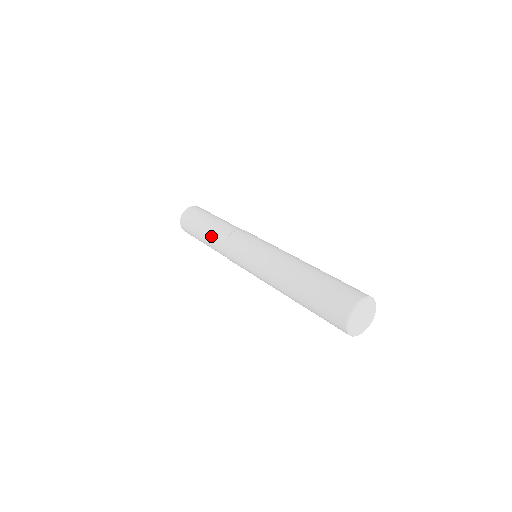
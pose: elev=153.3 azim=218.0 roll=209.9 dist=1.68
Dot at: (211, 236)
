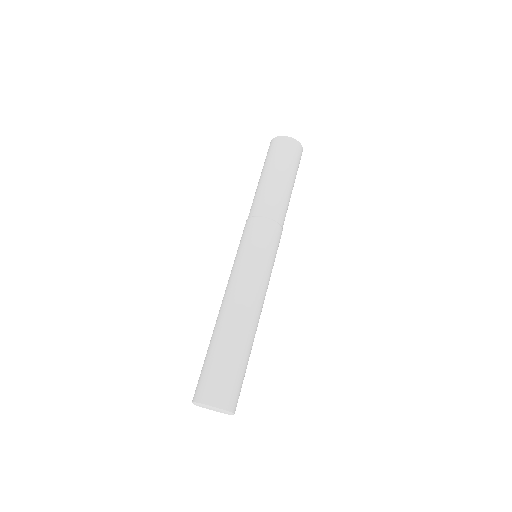
Dot at: (268, 193)
